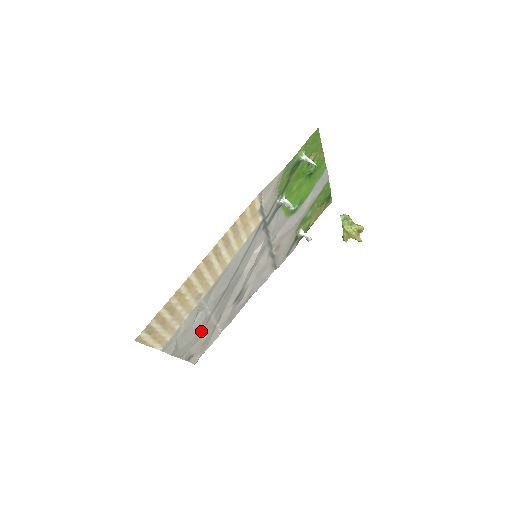
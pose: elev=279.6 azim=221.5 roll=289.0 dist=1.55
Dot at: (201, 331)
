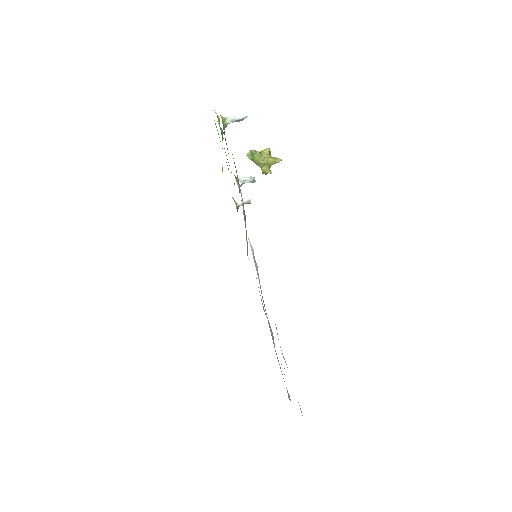
Dot at: occluded
